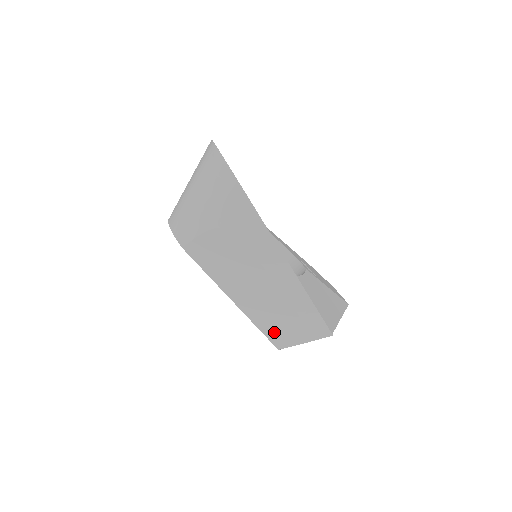
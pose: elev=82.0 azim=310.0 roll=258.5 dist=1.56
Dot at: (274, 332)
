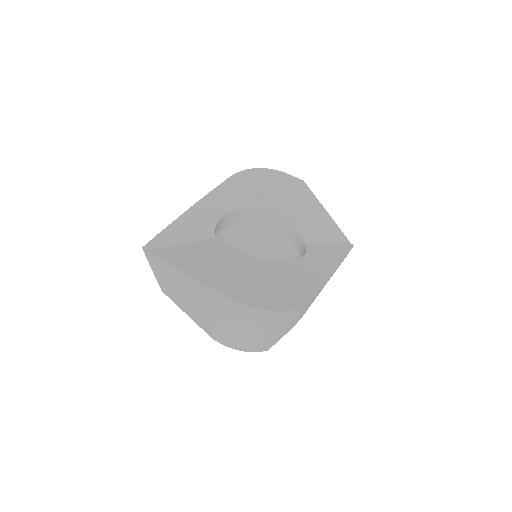
Dot at: occluded
